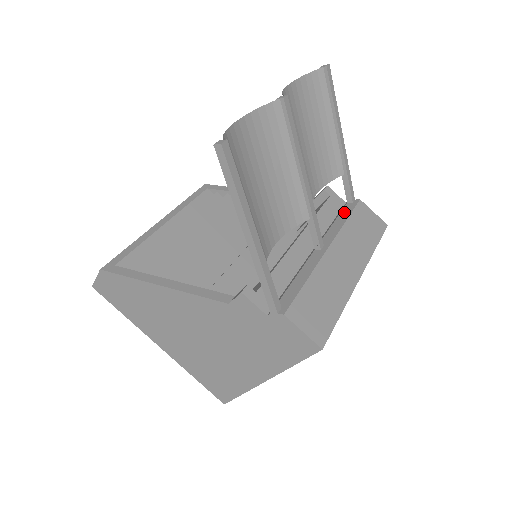
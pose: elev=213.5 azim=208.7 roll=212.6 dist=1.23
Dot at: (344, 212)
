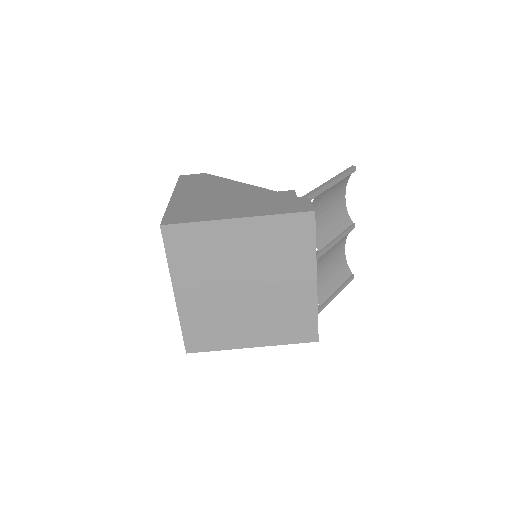
Dot at: occluded
